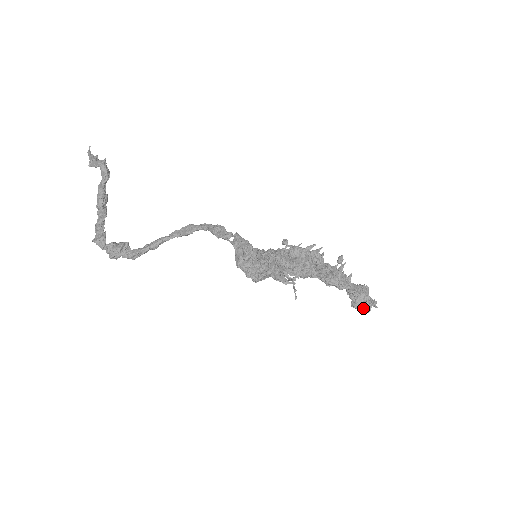
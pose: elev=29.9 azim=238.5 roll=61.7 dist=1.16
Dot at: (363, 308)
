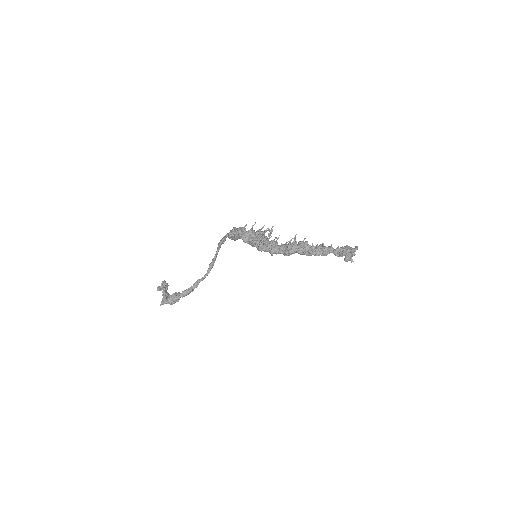
Dot at: (350, 254)
